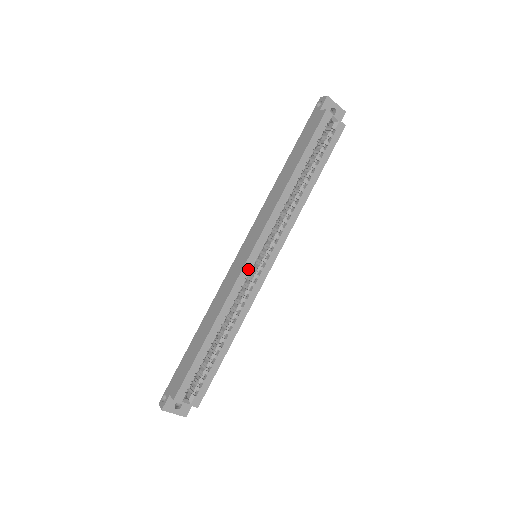
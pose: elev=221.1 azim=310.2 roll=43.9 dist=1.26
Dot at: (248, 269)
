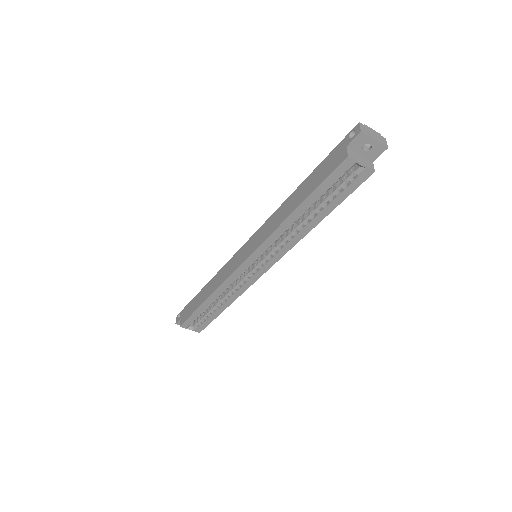
Dot at: (241, 271)
